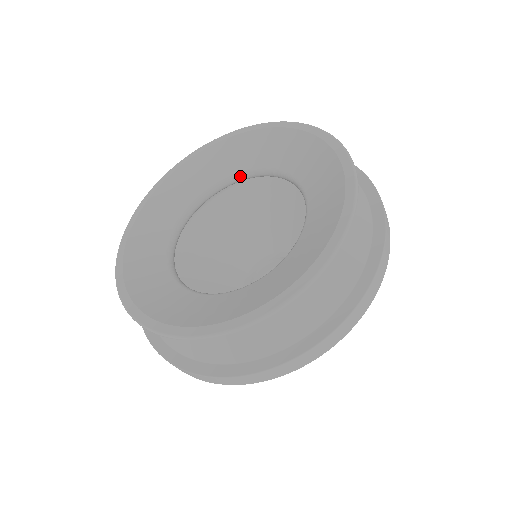
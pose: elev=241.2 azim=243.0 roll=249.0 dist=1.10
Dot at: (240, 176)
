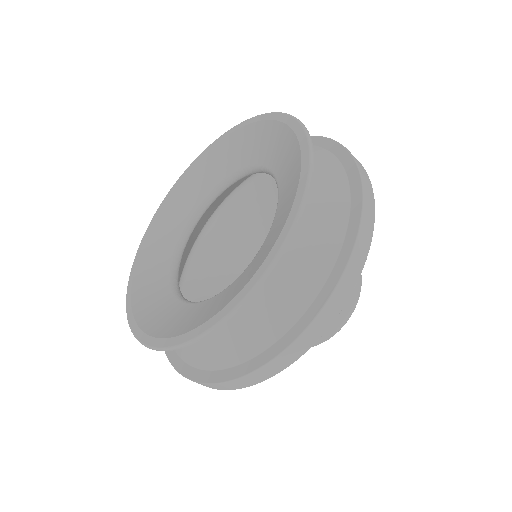
Dot at: (257, 169)
